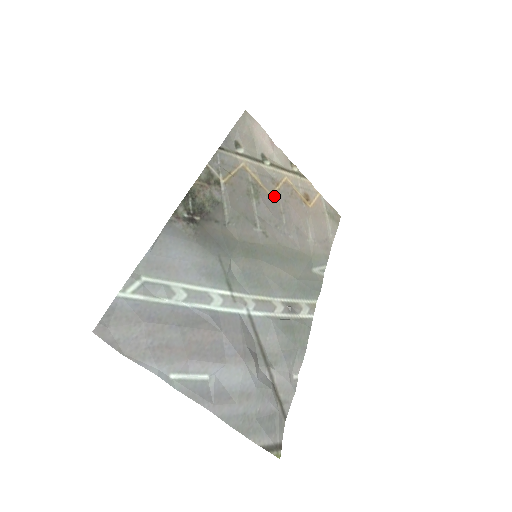
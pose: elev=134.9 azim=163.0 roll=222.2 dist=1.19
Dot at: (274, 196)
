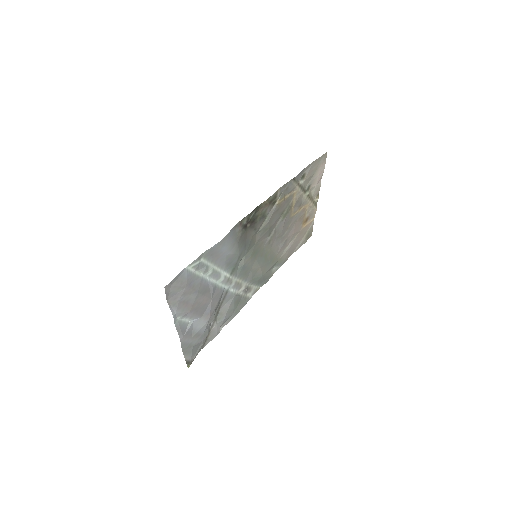
Dot at: (293, 217)
